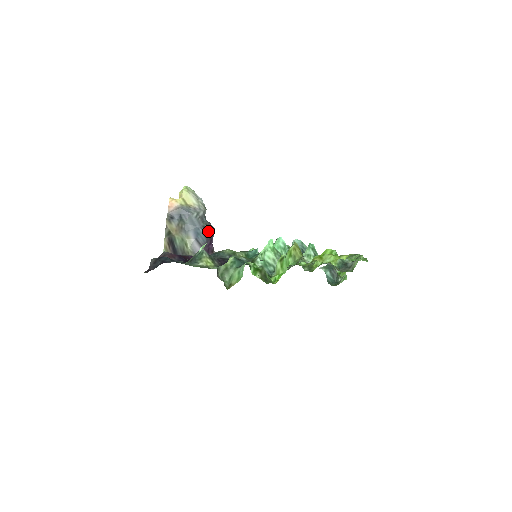
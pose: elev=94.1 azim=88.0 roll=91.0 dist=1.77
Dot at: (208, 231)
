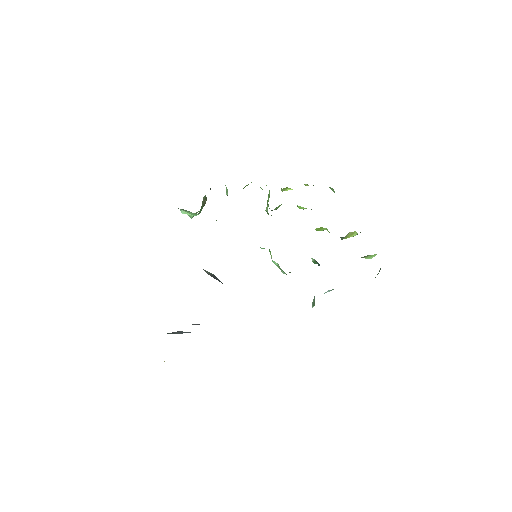
Dot at: occluded
